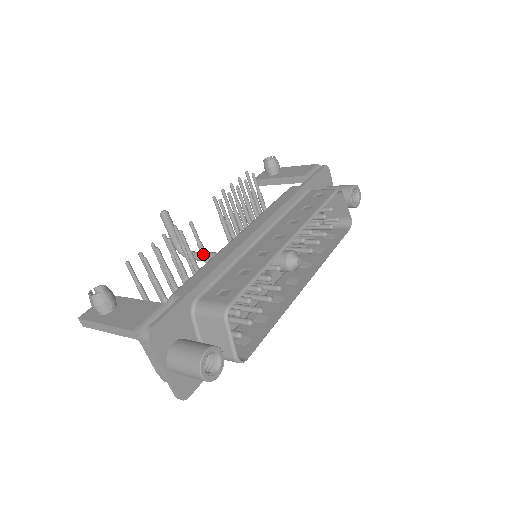
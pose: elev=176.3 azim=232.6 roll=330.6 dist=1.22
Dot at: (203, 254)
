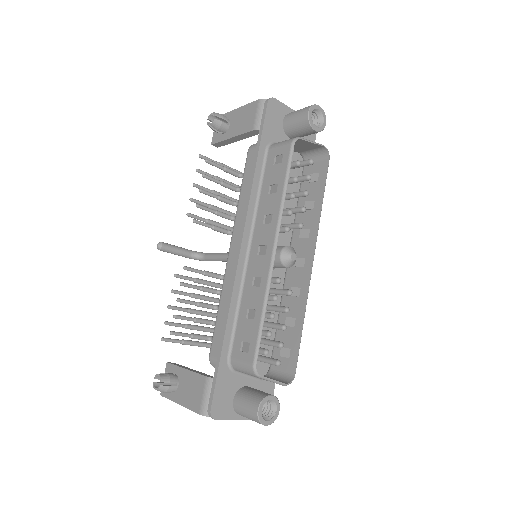
Dot at: (213, 277)
